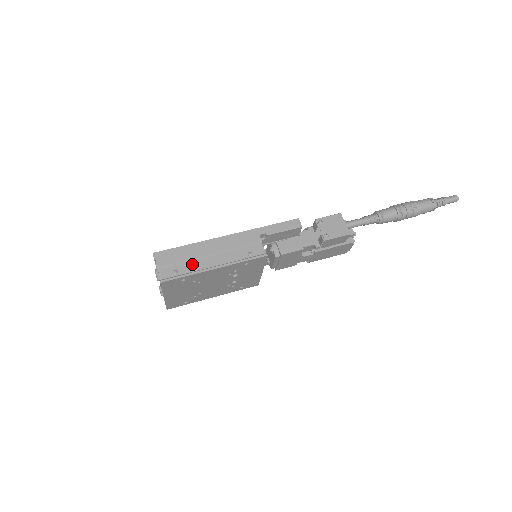
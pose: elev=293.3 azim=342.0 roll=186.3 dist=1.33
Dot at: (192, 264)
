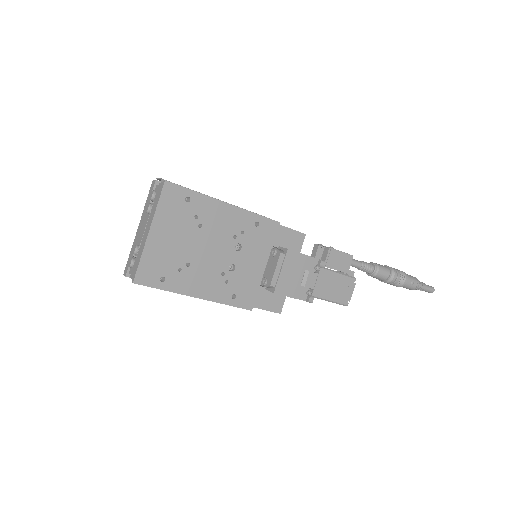
Dot at: occluded
